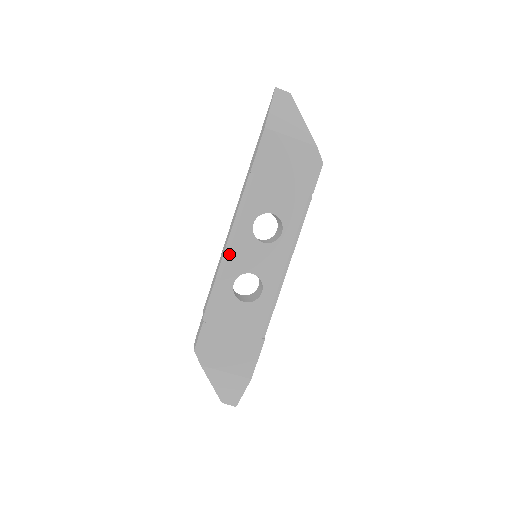
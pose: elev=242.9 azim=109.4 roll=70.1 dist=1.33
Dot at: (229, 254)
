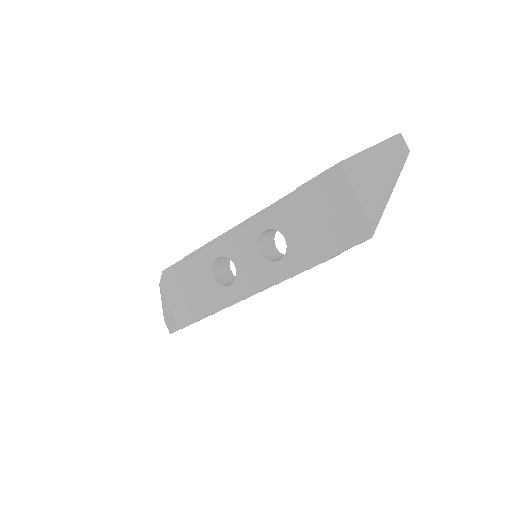
Dot at: (231, 234)
